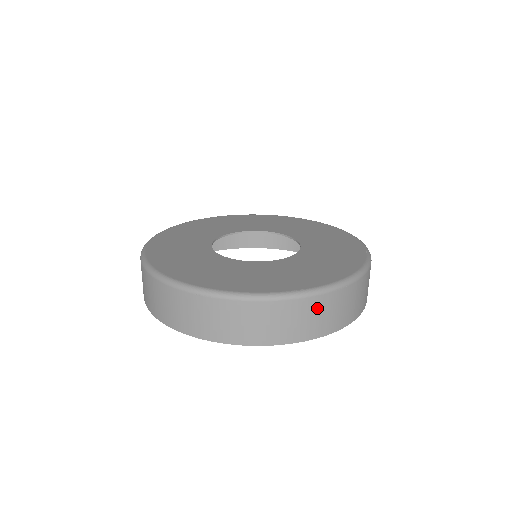
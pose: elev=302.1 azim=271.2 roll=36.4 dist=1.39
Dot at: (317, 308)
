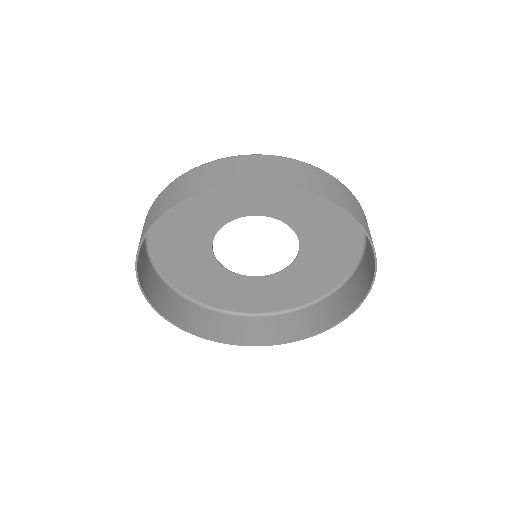
Dot at: (317, 175)
